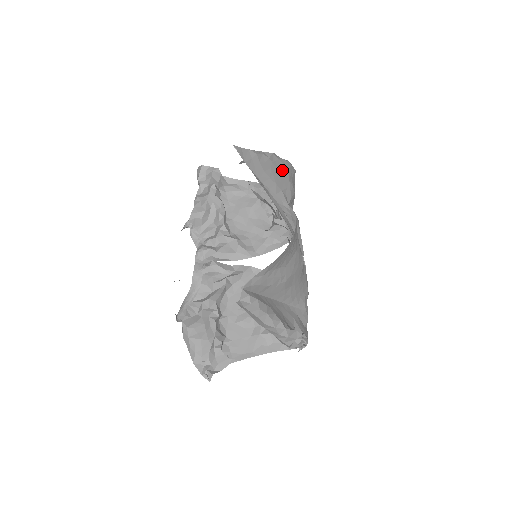
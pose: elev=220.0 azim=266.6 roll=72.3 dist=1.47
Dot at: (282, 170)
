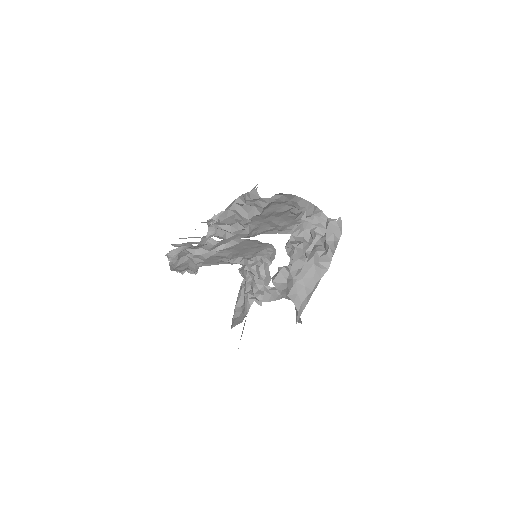
Dot at: occluded
